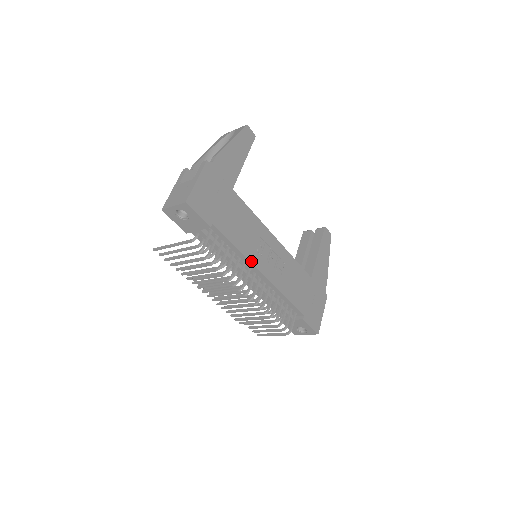
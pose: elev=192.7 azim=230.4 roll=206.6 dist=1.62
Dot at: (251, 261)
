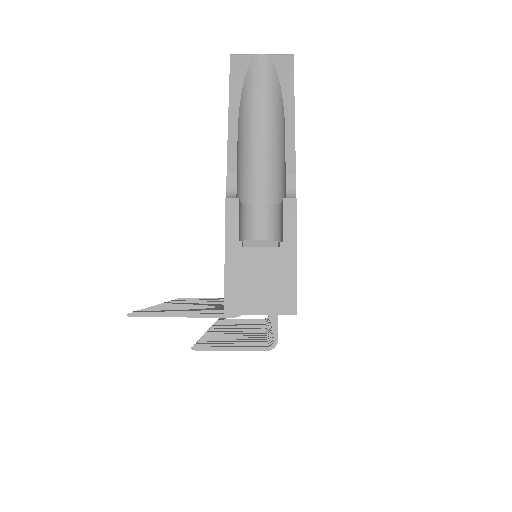
Dot at: occluded
